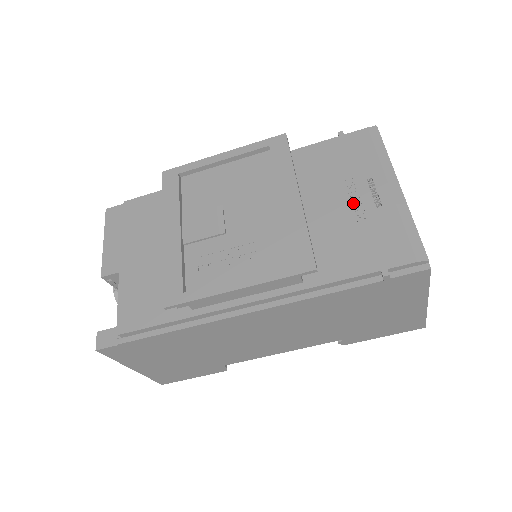
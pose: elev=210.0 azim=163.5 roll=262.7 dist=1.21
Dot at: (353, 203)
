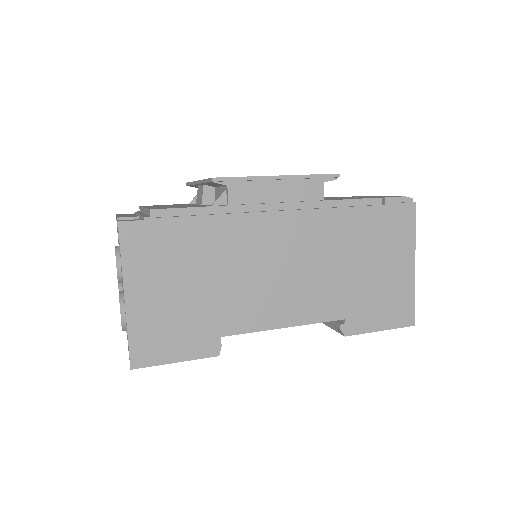
Dot at: occluded
